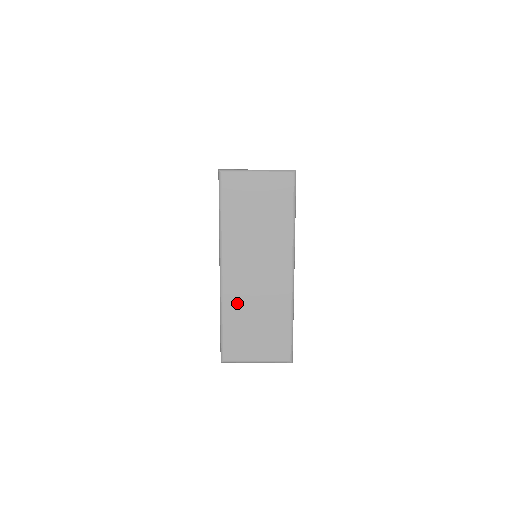
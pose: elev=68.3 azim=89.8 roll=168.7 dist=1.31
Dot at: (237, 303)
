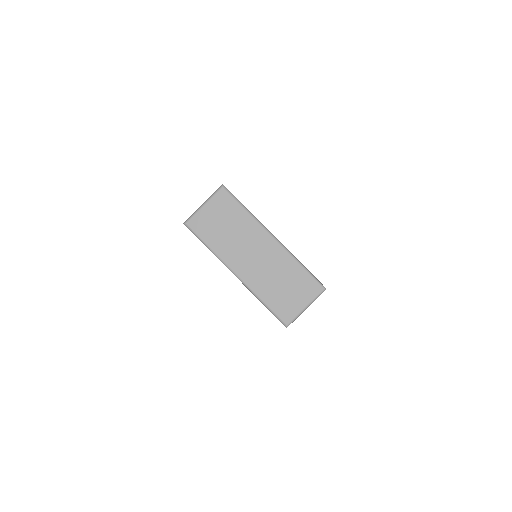
Dot at: (262, 285)
